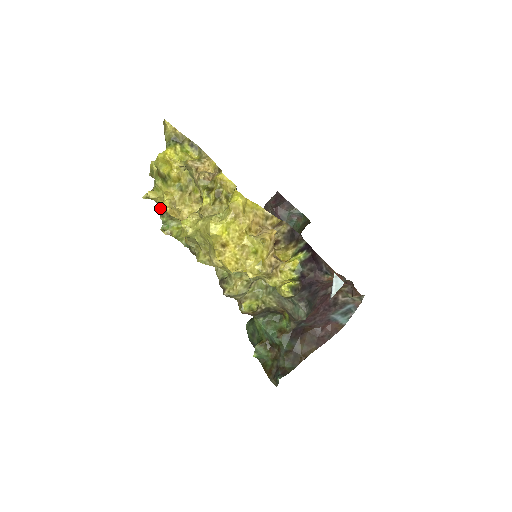
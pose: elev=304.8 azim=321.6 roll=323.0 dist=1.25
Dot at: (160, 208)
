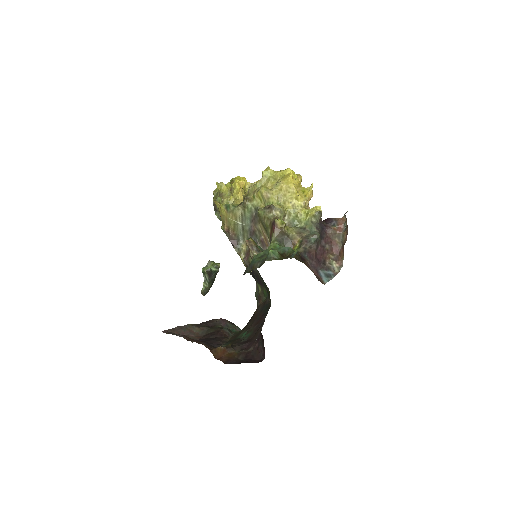
Dot at: (221, 193)
